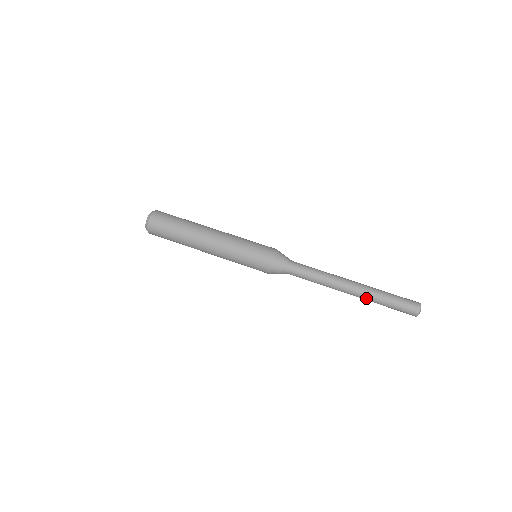
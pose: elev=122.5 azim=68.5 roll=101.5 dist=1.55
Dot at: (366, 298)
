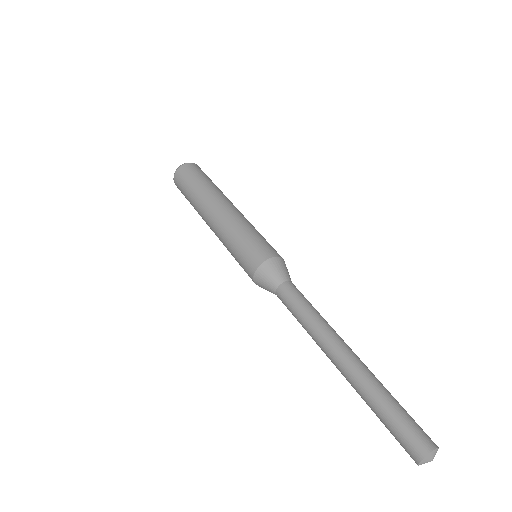
Dot at: (357, 380)
